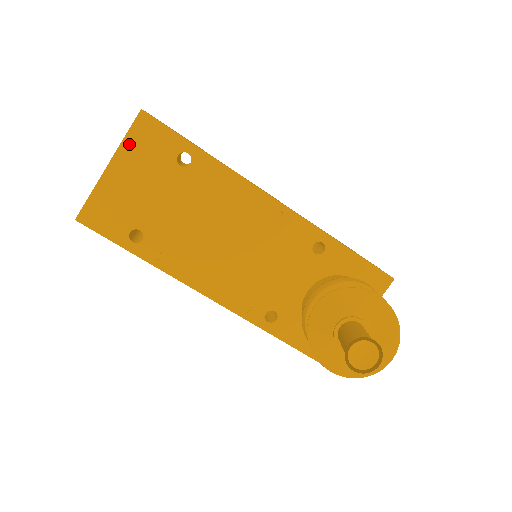
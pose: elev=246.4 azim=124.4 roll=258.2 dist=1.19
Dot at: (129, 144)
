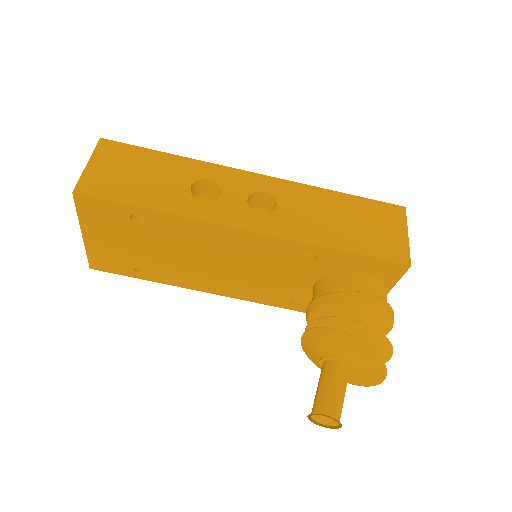
Dot at: (85, 218)
